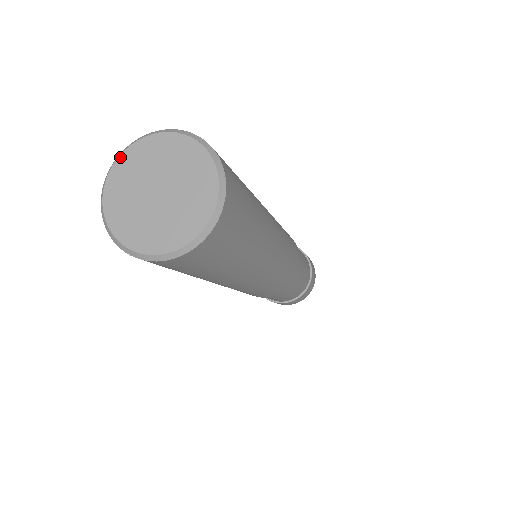
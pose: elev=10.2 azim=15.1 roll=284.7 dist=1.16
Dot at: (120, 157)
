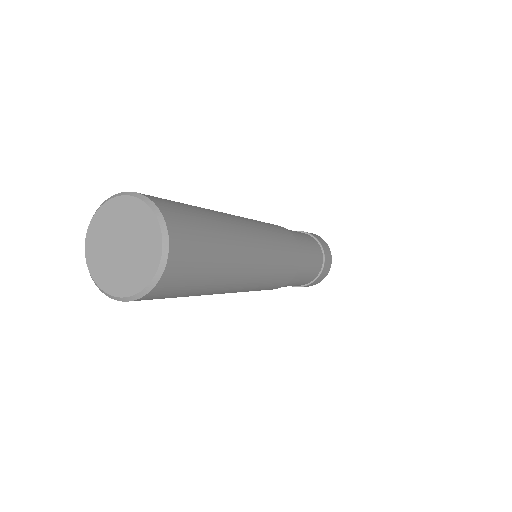
Dot at: (86, 254)
